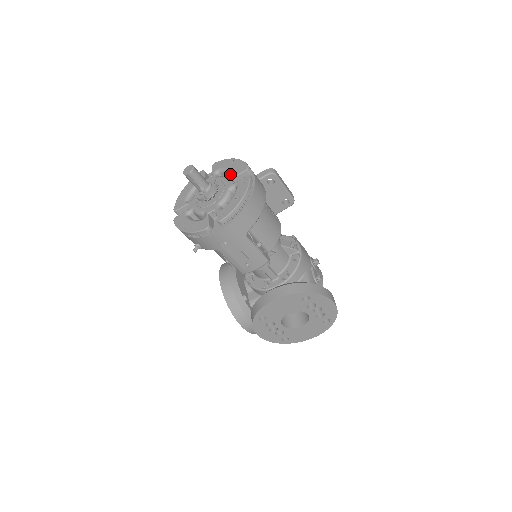
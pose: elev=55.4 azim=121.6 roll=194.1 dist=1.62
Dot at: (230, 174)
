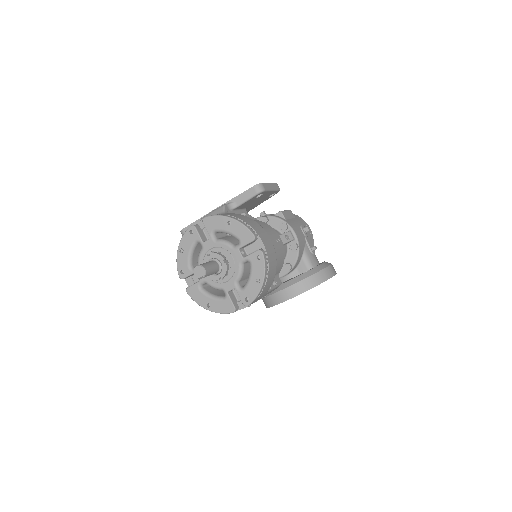
Dot at: (230, 234)
